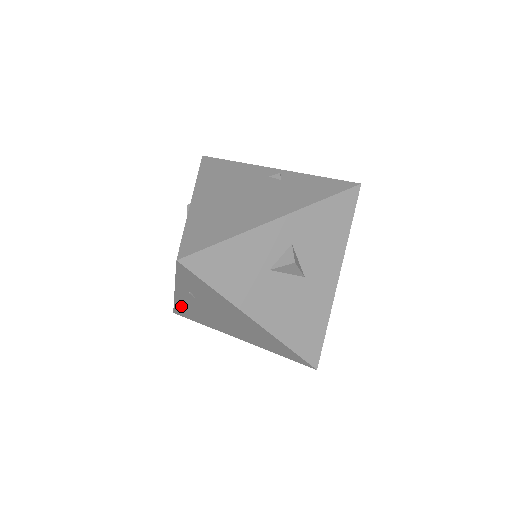
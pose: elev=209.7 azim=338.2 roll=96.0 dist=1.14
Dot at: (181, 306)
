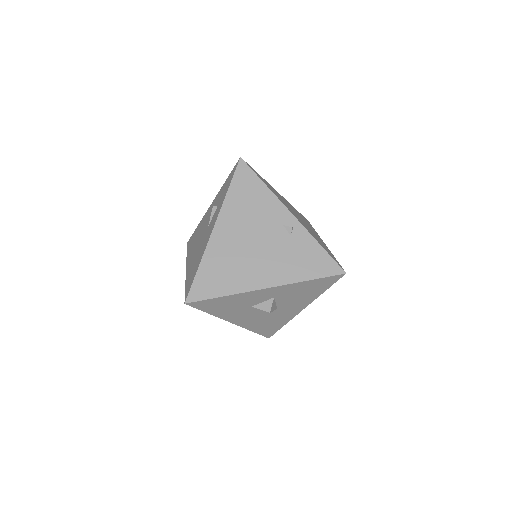
Dot at: occluded
